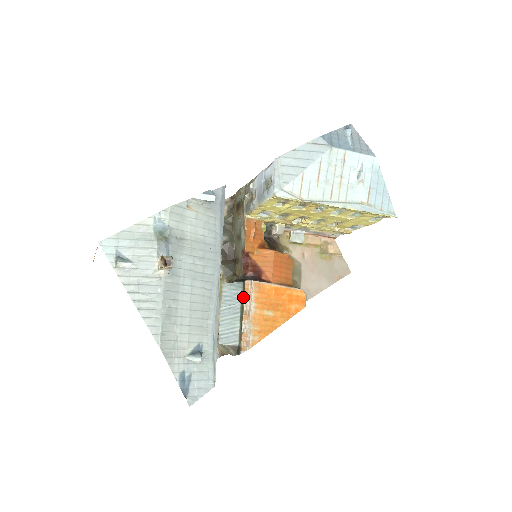
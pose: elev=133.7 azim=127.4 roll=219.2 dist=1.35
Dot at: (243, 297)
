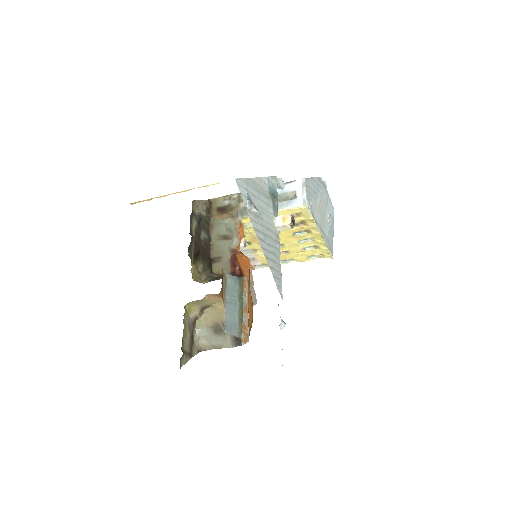
Dot at: (242, 291)
